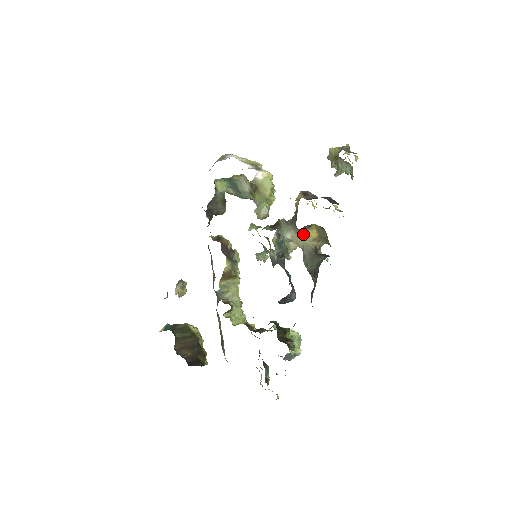
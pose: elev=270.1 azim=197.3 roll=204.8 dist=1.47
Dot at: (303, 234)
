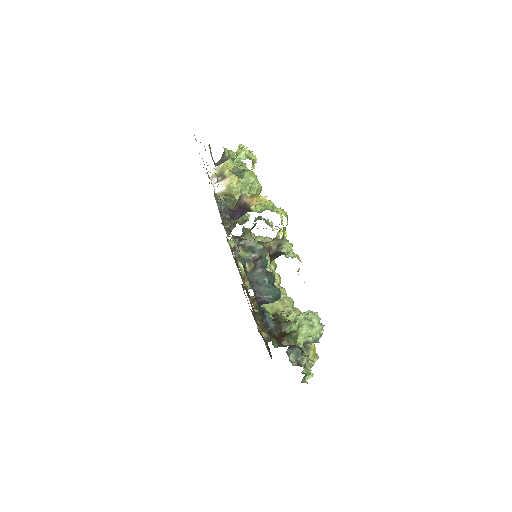
Dot at: occluded
